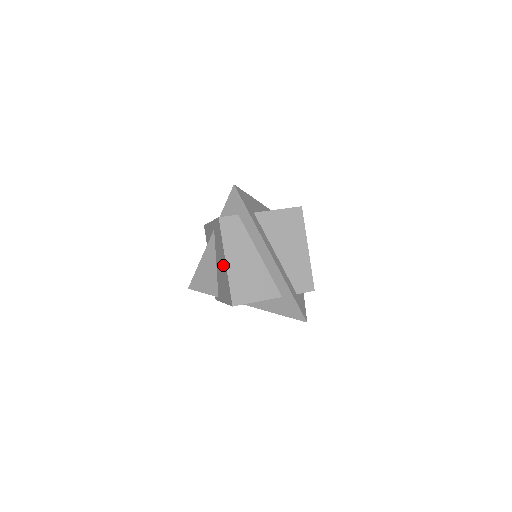
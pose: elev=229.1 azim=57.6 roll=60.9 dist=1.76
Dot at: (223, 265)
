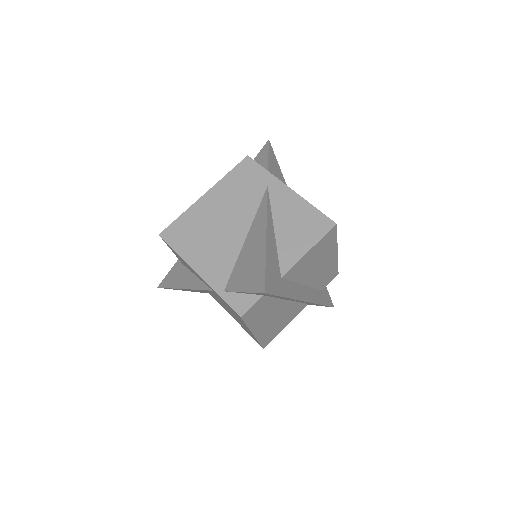
Dot at: occluded
